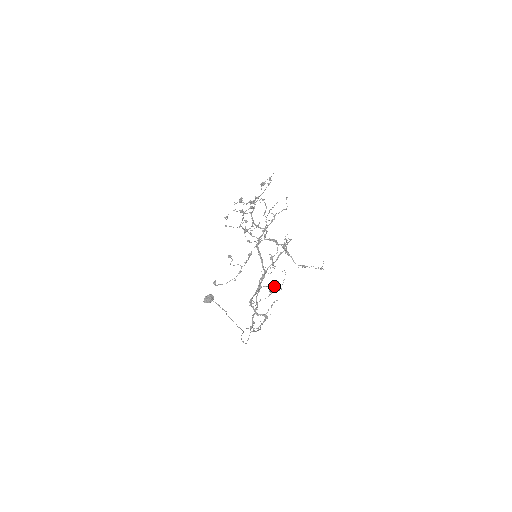
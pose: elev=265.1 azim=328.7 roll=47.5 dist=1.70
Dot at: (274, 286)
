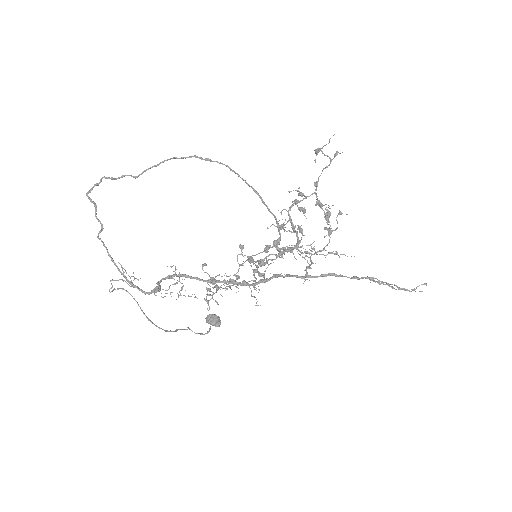
Dot at: occluded
